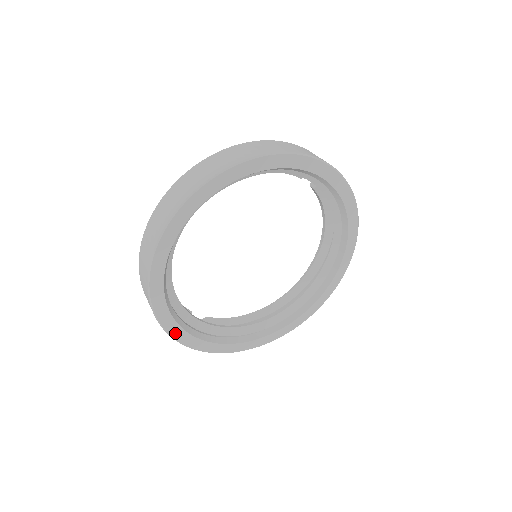
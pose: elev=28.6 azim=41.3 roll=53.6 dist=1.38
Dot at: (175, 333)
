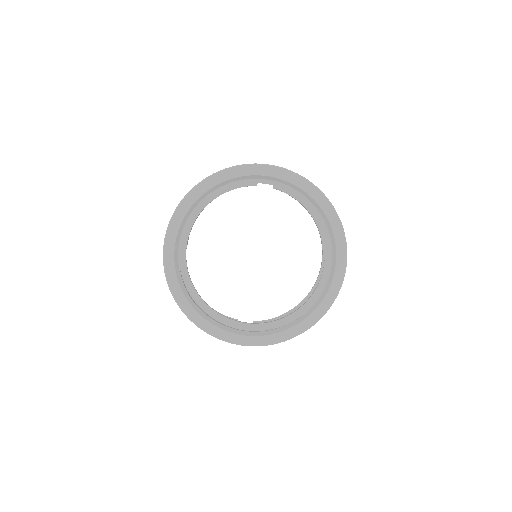
Dot at: (216, 333)
